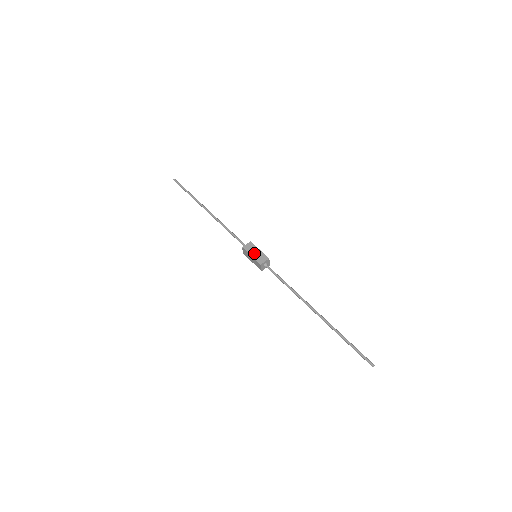
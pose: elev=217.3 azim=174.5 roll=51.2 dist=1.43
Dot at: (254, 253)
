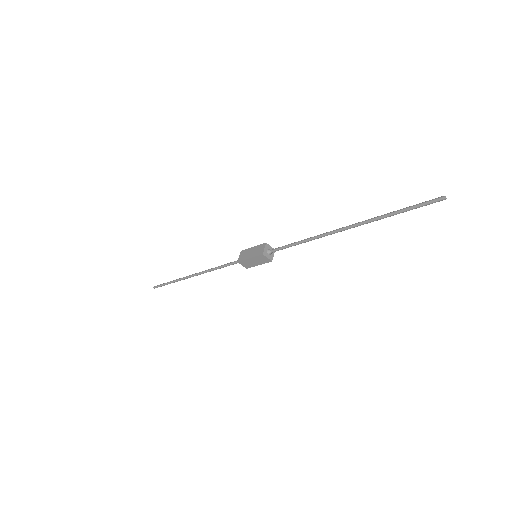
Dot at: (250, 254)
